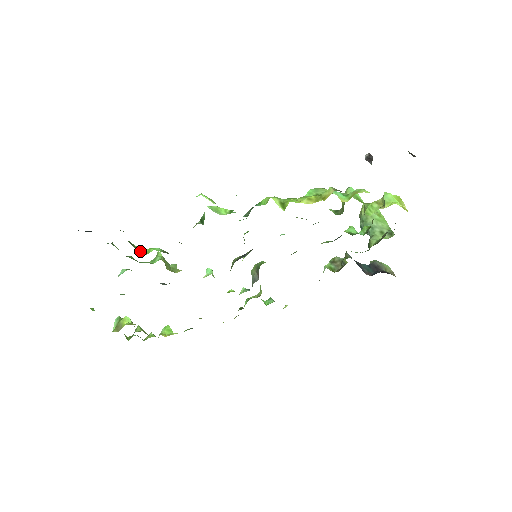
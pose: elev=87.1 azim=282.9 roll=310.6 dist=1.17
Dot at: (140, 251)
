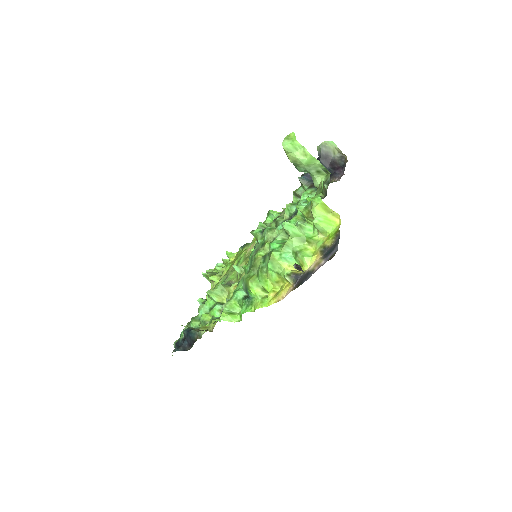
Dot at: (209, 317)
